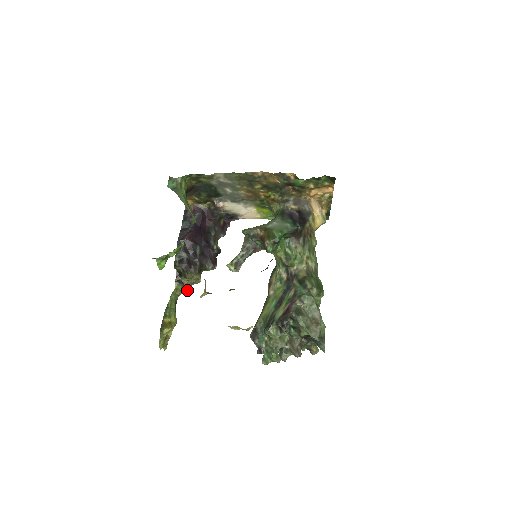
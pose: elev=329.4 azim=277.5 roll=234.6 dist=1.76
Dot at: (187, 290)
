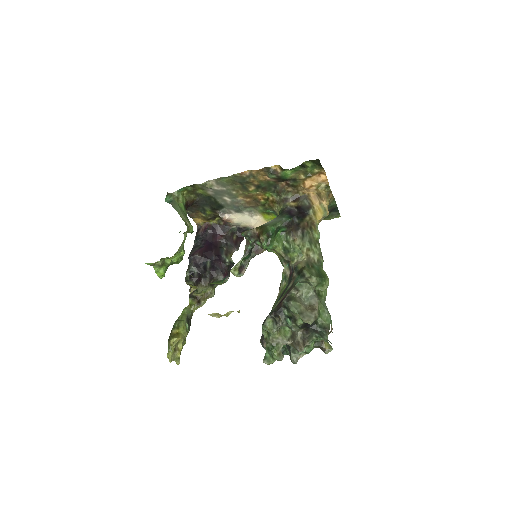
Dot at: (201, 305)
